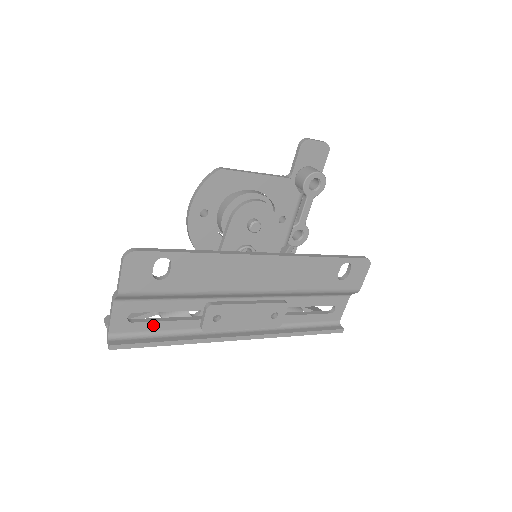
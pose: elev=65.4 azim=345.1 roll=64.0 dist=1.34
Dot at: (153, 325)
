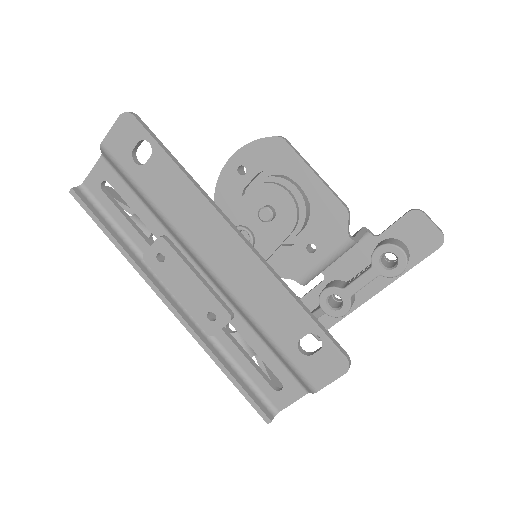
Dot at: (115, 210)
